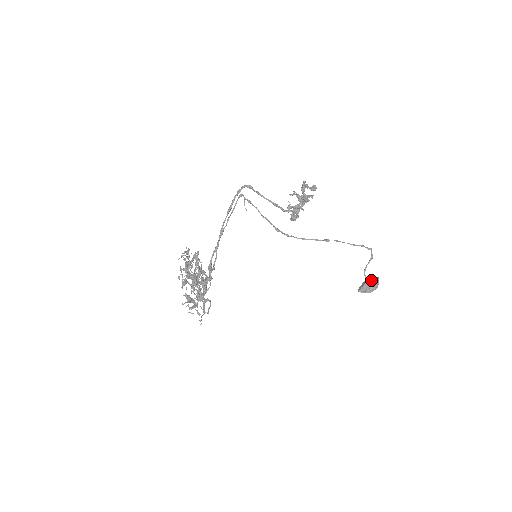
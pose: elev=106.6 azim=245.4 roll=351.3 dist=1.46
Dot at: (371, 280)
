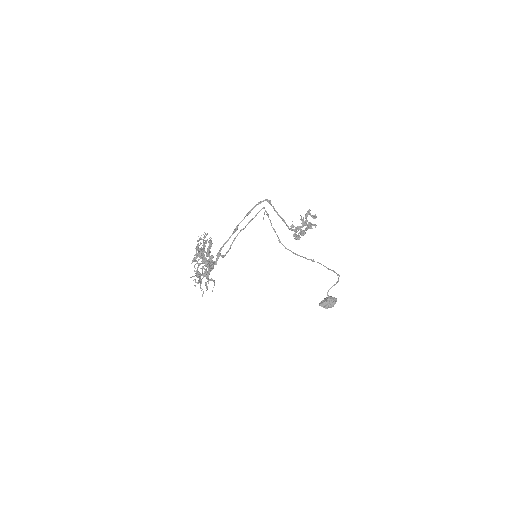
Dot at: (331, 299)
